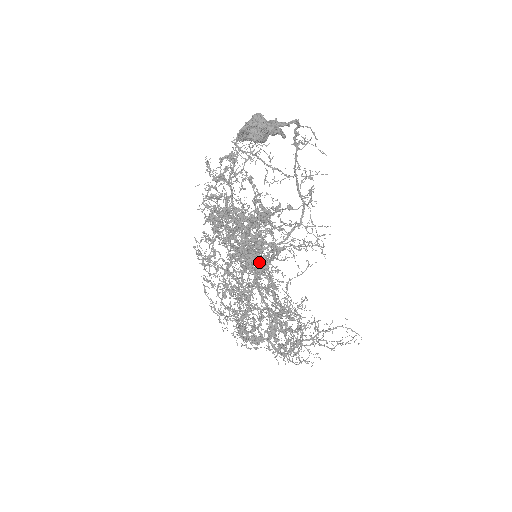
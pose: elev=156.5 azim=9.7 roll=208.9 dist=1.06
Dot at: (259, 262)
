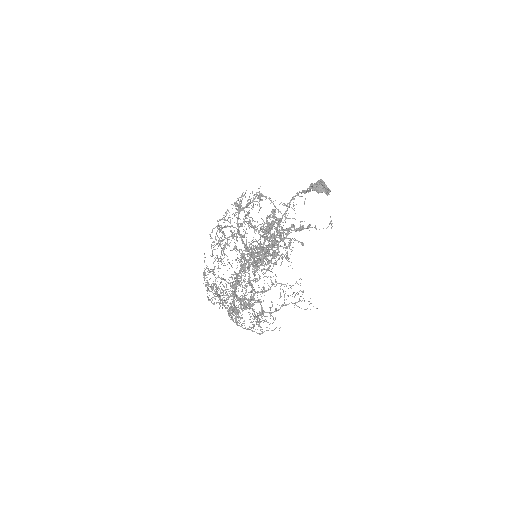
Dot at: occluded
